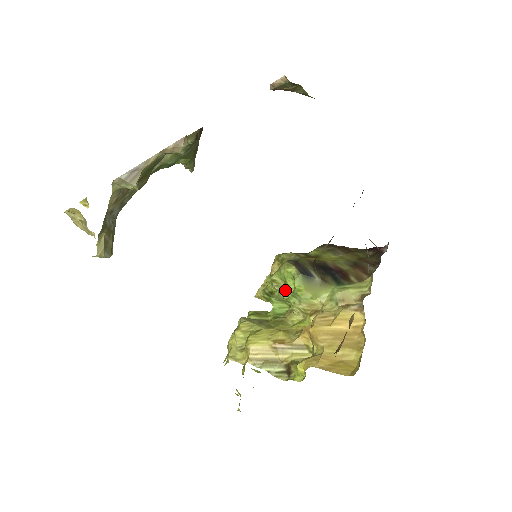
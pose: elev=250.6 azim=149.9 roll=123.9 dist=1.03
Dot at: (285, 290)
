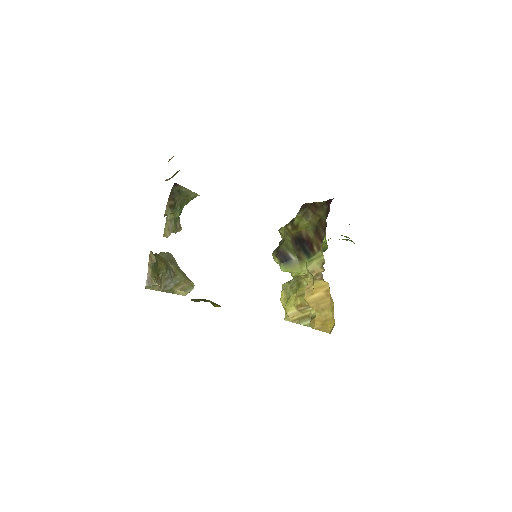
Dot at: occluded
